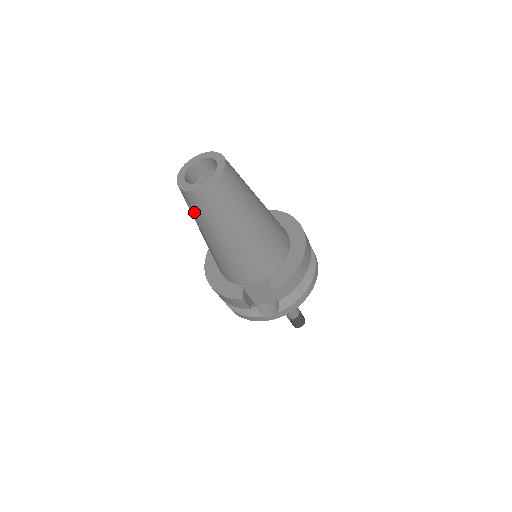
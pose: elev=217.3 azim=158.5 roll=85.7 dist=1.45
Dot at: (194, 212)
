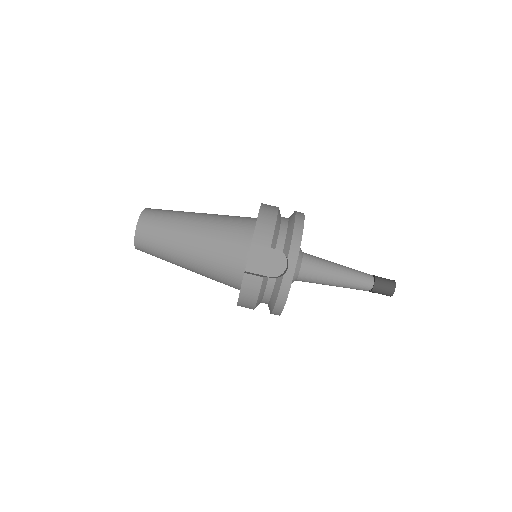
Dot at: (156, 252)
